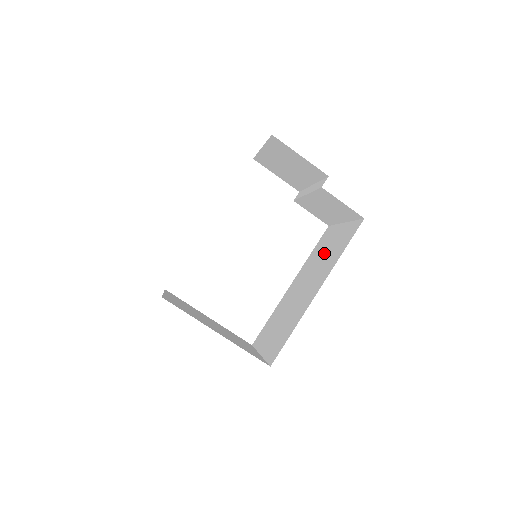
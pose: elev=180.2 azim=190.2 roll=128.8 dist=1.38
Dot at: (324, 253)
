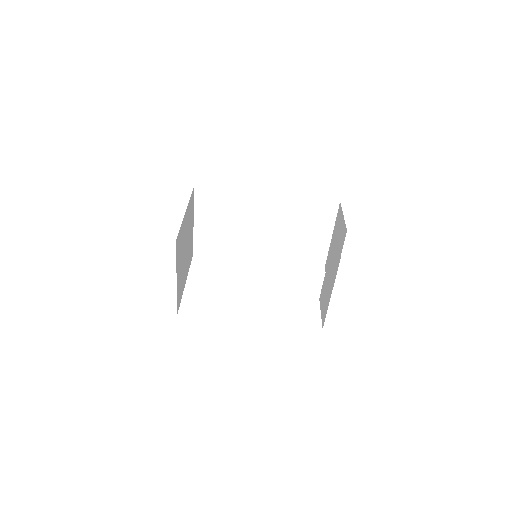
Dot at: occluded
